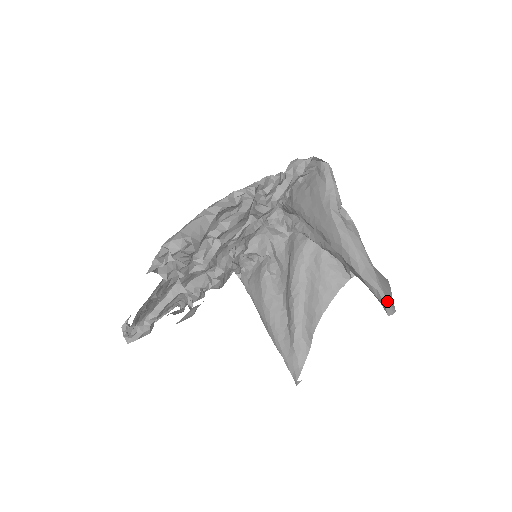
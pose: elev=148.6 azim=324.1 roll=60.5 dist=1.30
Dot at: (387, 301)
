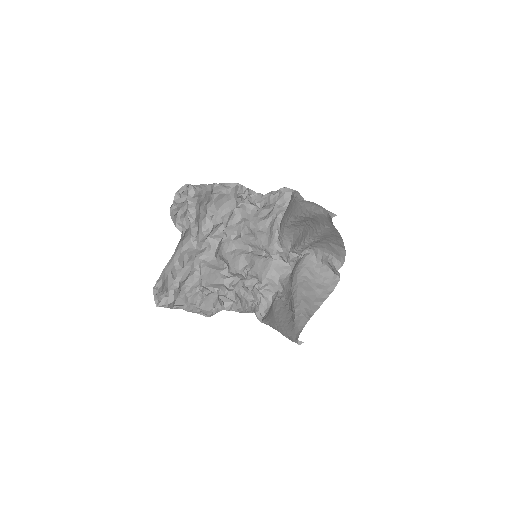
Dot at: (330, 212)
